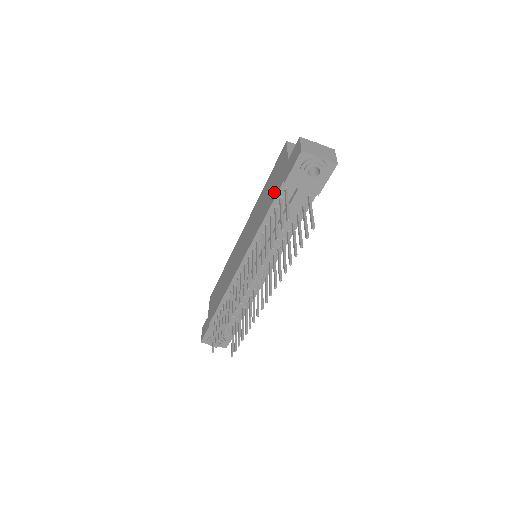
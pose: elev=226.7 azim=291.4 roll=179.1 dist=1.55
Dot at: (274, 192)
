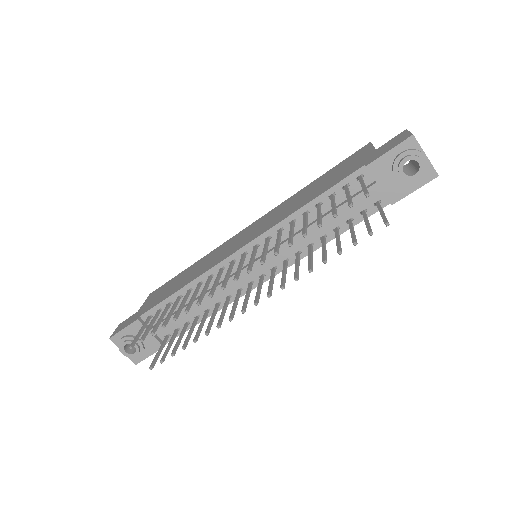
Dot at: (339, 178)
